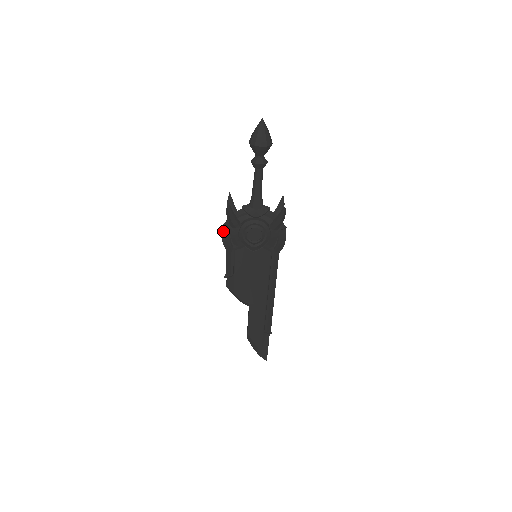
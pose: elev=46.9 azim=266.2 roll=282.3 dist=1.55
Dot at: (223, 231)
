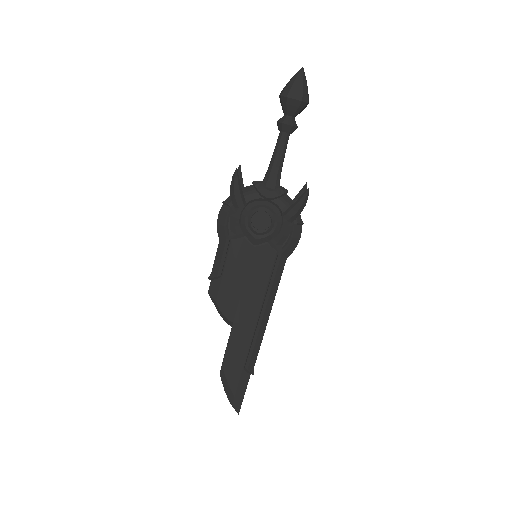
Dot at: (221, 211)
